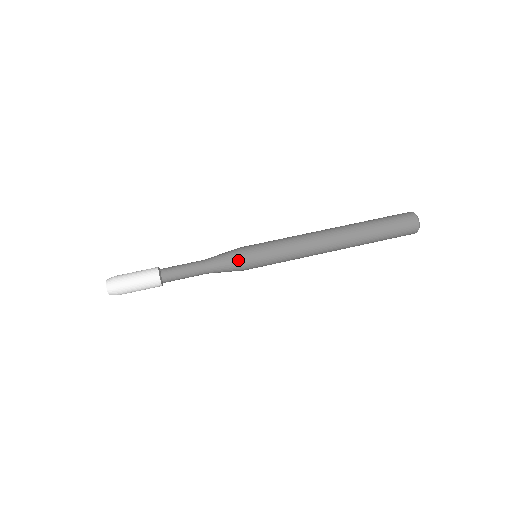
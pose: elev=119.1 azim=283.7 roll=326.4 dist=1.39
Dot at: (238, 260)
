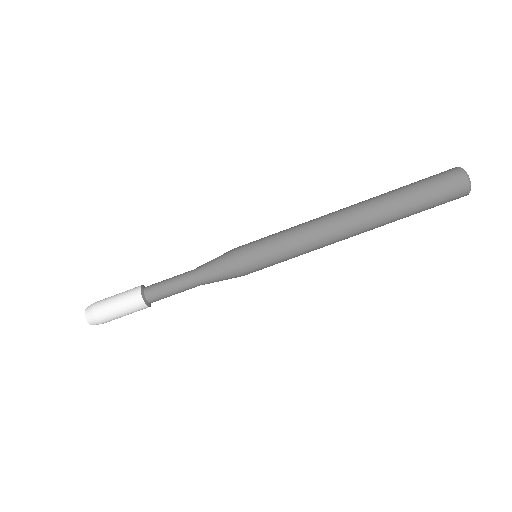
Dot at: (235, 272)
